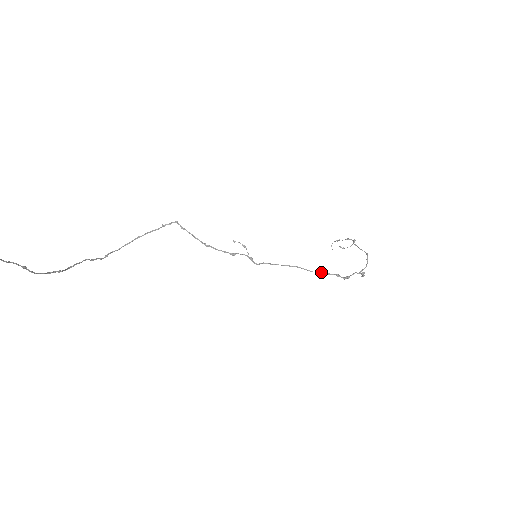
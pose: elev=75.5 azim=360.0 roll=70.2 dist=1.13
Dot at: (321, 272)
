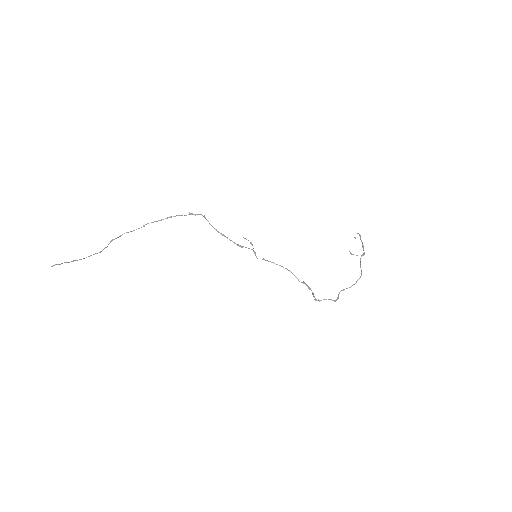
Dot at: occluded
